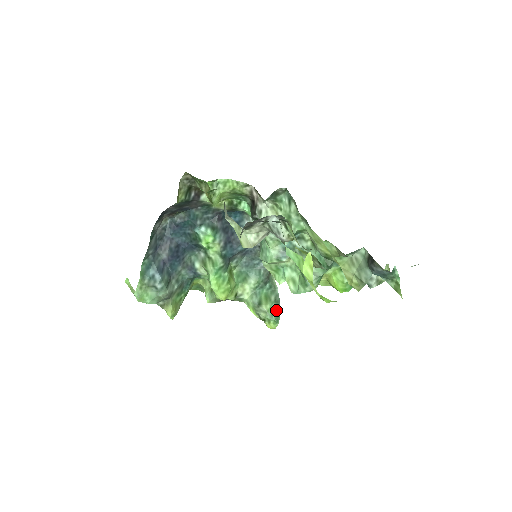
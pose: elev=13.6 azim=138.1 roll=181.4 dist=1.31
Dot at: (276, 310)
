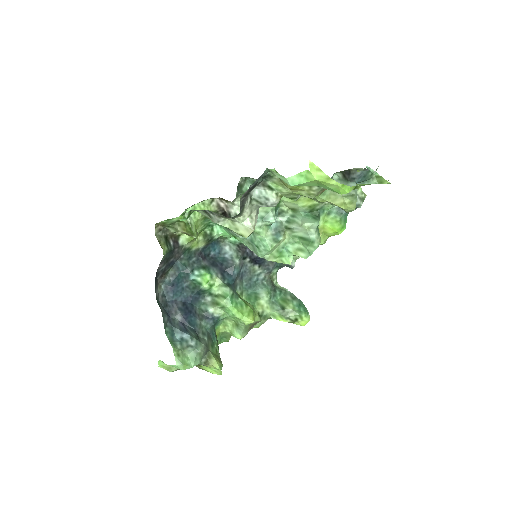
Dot at: (299, 304)
